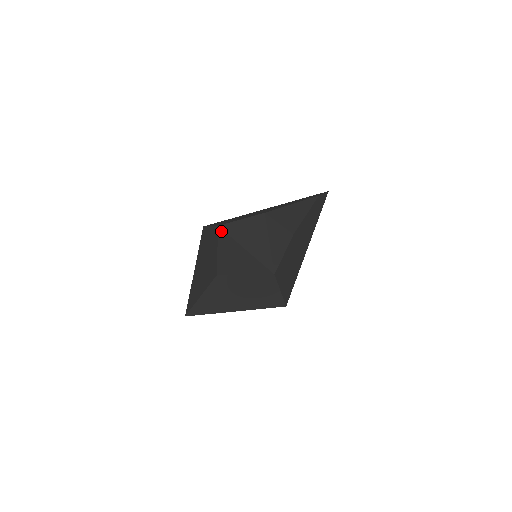
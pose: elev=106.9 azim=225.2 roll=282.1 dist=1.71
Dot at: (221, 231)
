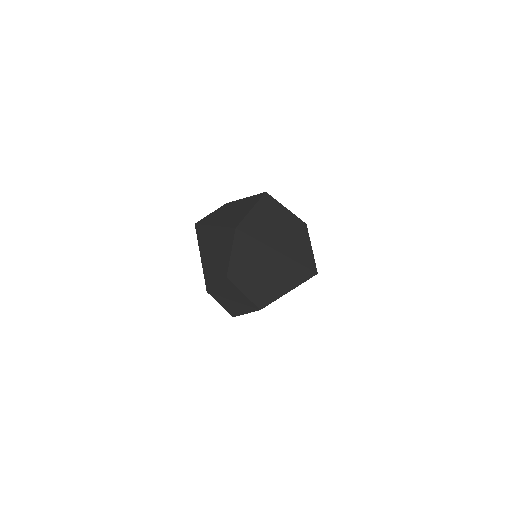
Dot at: occluded
